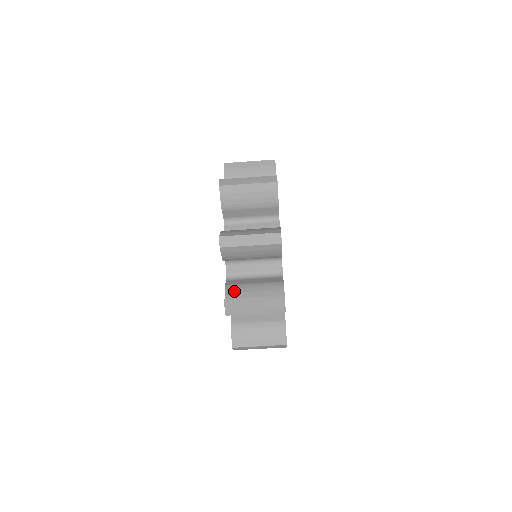
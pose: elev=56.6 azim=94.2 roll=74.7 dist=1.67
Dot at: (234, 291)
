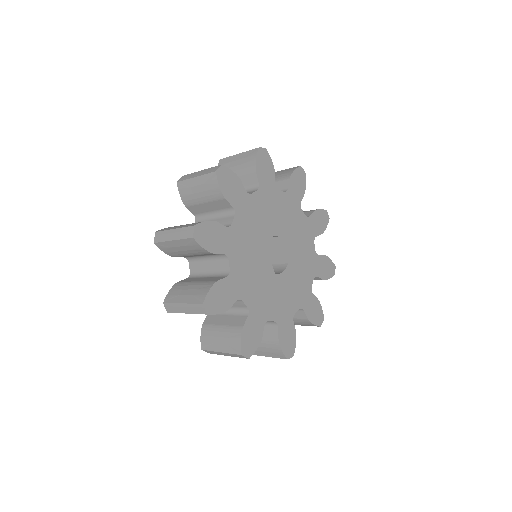
Dot at: (176, 288)
